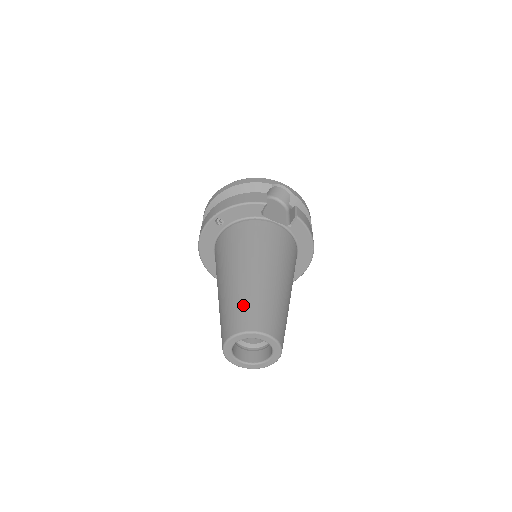
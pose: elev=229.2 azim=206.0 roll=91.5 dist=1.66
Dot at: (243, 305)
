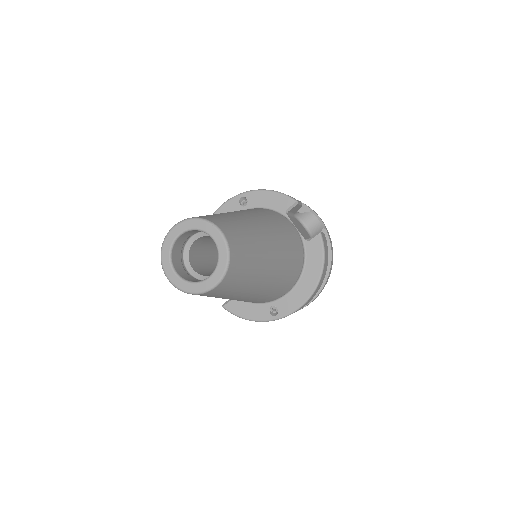
Dot at: (218, 215)
